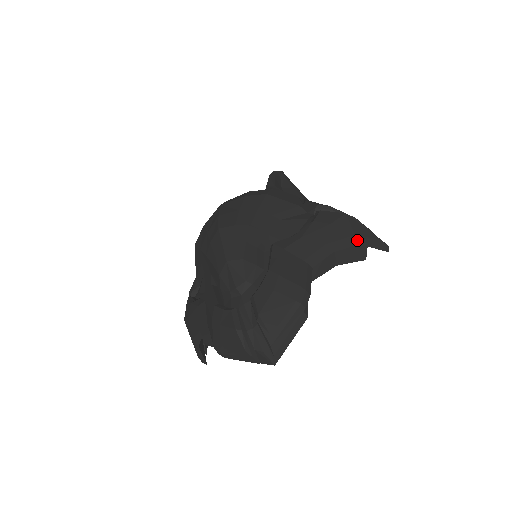
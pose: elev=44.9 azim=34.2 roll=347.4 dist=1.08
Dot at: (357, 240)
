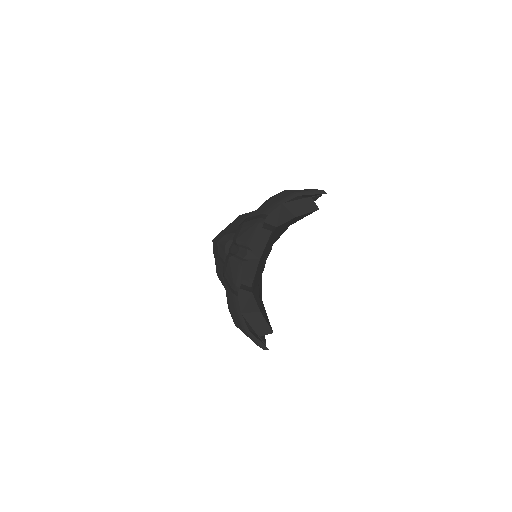
Dot at: (296, 194)
